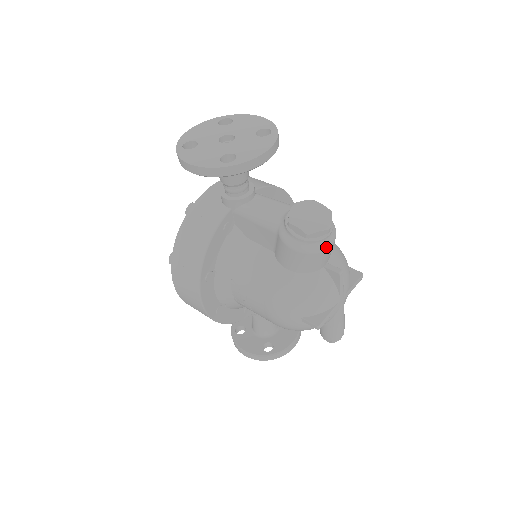
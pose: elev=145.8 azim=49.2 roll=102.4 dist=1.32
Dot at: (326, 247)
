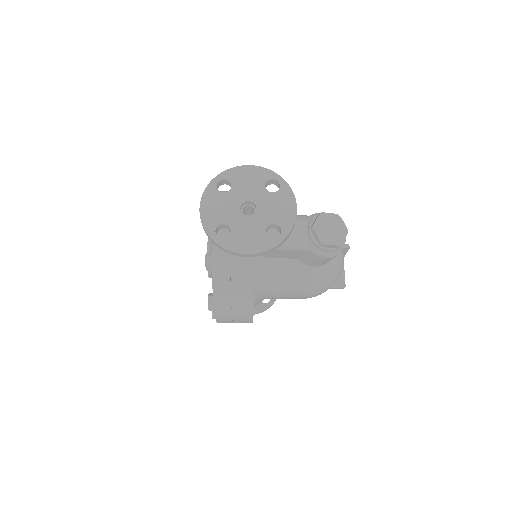
Dot at: occluded
